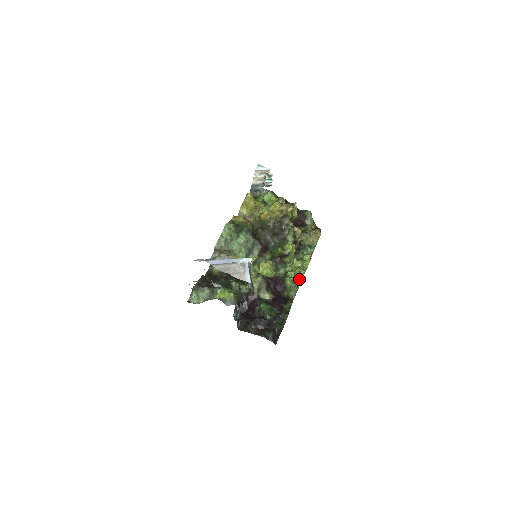
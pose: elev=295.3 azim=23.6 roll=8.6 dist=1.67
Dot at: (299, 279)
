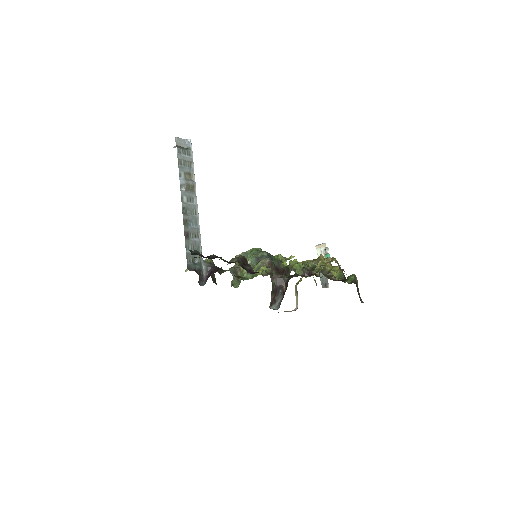
Dot at: (273, 261)
